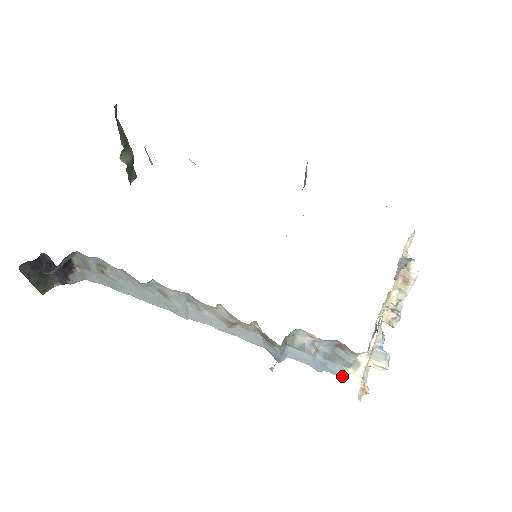
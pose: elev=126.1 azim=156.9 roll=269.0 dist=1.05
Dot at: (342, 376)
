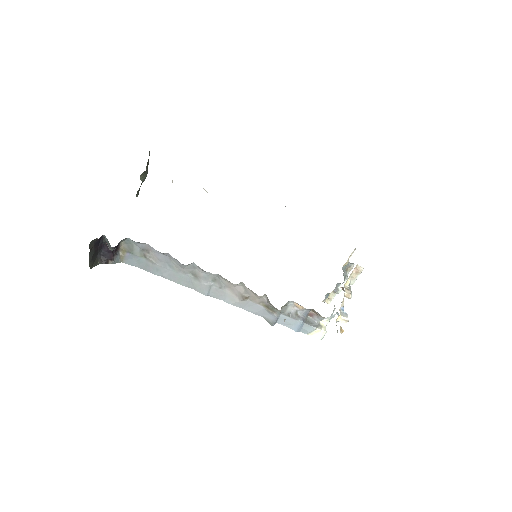
Dot at: (310, 335)
